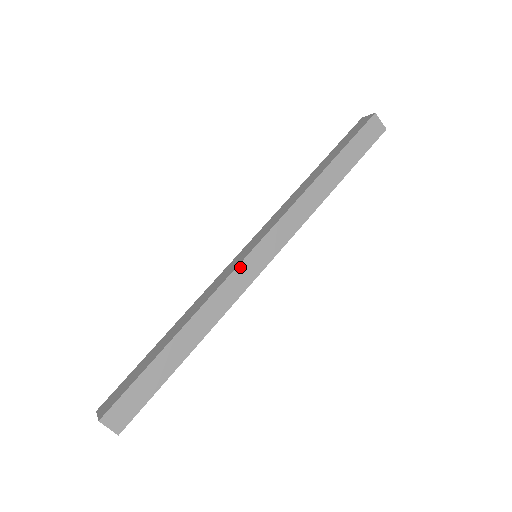
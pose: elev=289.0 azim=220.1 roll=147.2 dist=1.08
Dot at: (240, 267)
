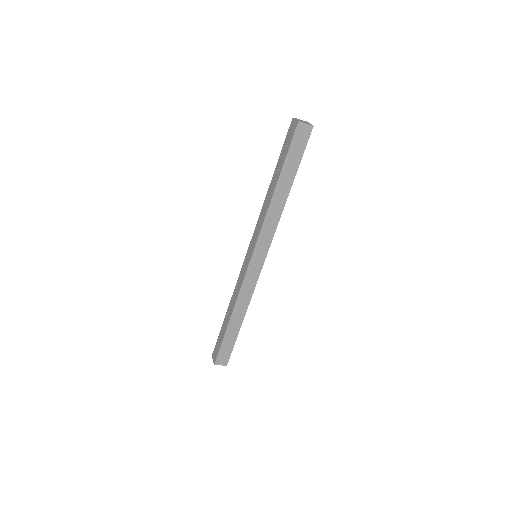
Dot at: (248, 272)
